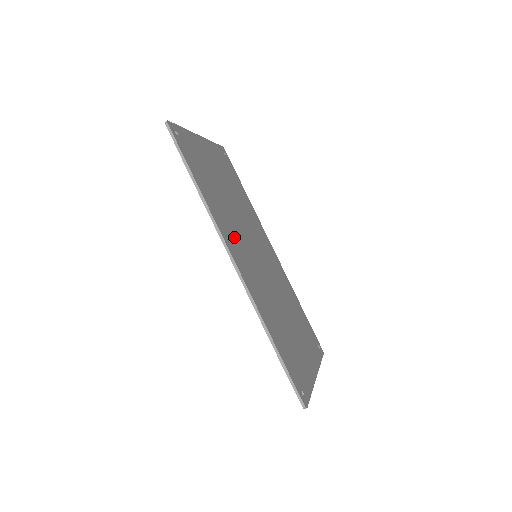
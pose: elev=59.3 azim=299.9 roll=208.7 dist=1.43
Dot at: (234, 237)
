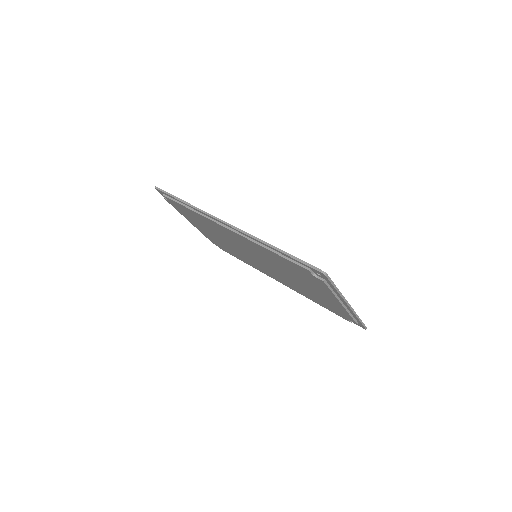
Dot at: occluded
